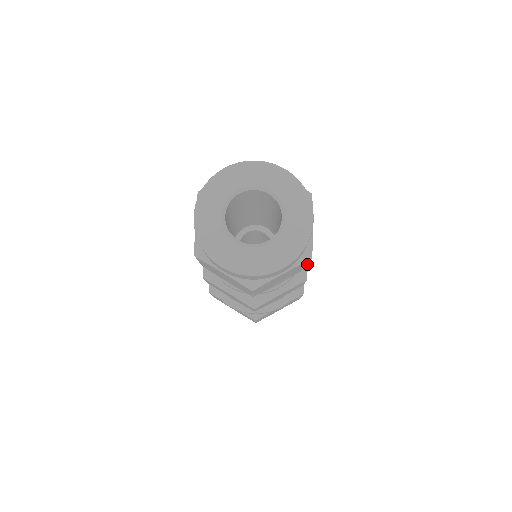
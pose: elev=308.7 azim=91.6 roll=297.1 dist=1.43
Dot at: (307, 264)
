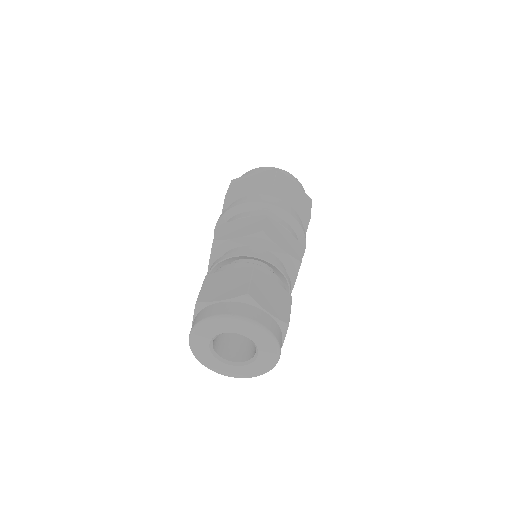
Dot at: occluded
